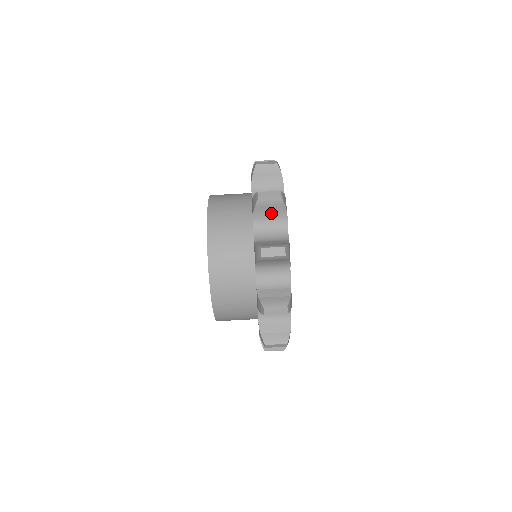
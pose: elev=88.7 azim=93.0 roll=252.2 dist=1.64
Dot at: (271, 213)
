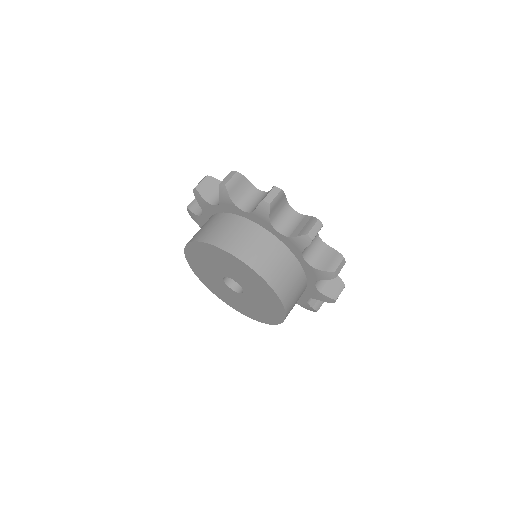
Dot at: (213, 190)
